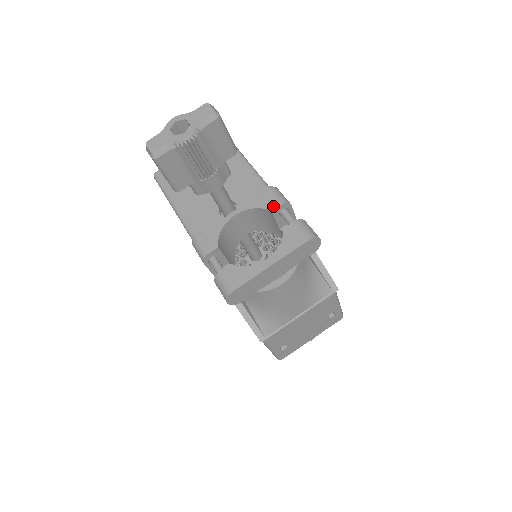
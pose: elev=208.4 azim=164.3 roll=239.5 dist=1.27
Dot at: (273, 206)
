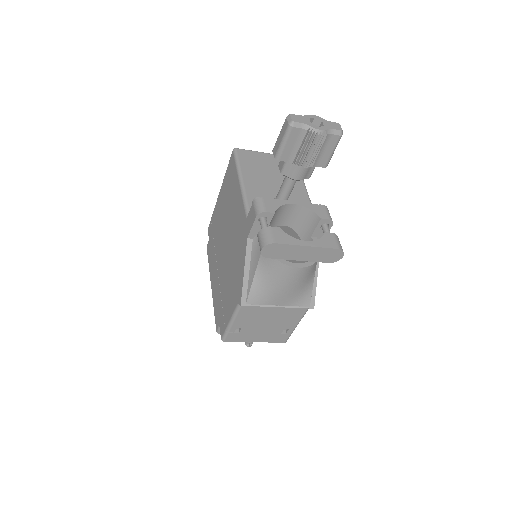
Dot at: (323, 216)
